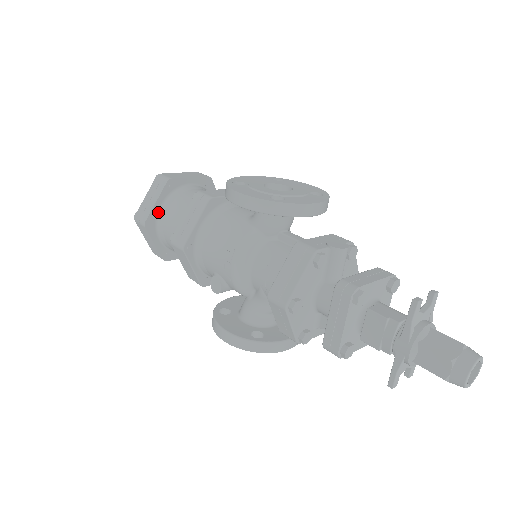
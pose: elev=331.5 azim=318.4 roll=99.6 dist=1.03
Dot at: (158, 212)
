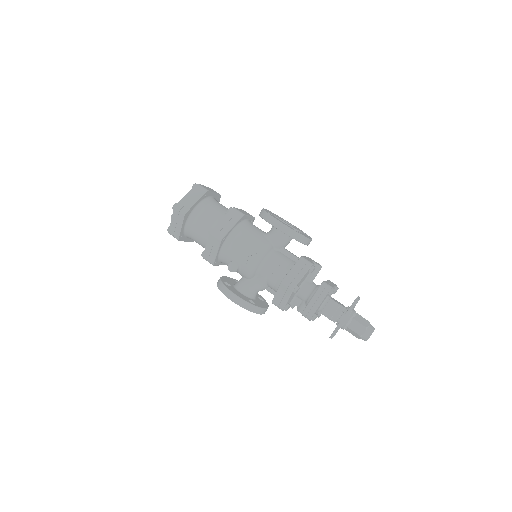
Dot at: (194, 209)
